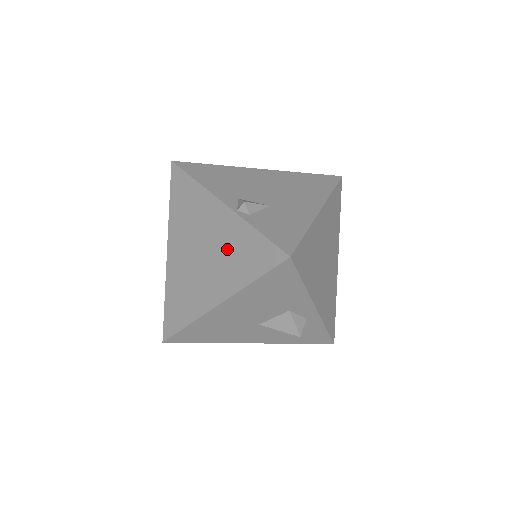
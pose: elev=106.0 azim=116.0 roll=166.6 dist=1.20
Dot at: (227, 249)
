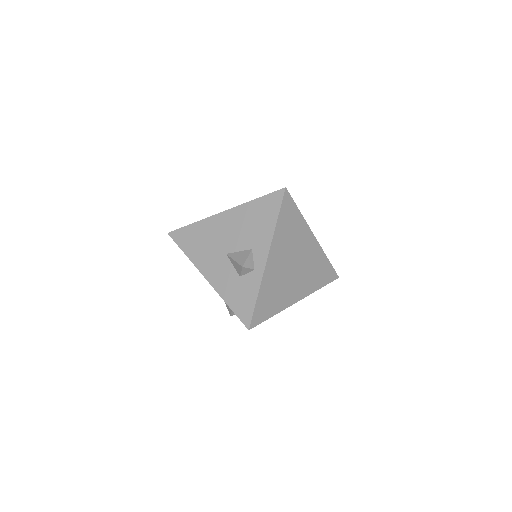
Dot at: occluded
